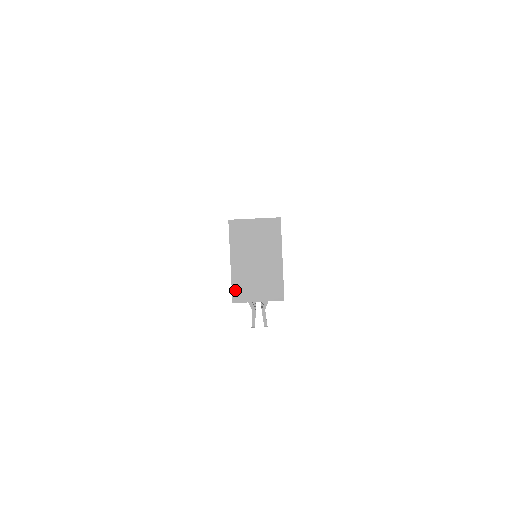
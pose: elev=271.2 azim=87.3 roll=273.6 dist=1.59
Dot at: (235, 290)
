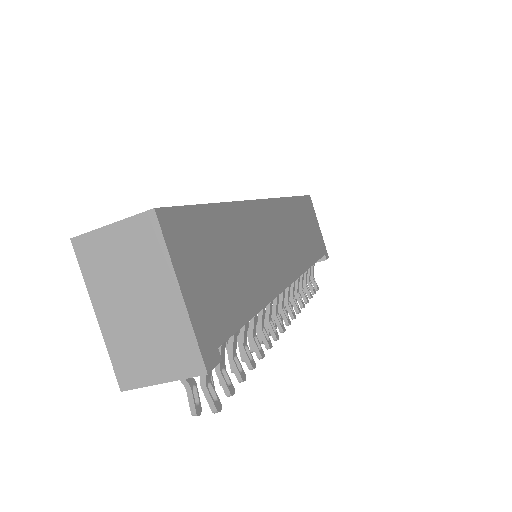
Dot at: (118, 367)
